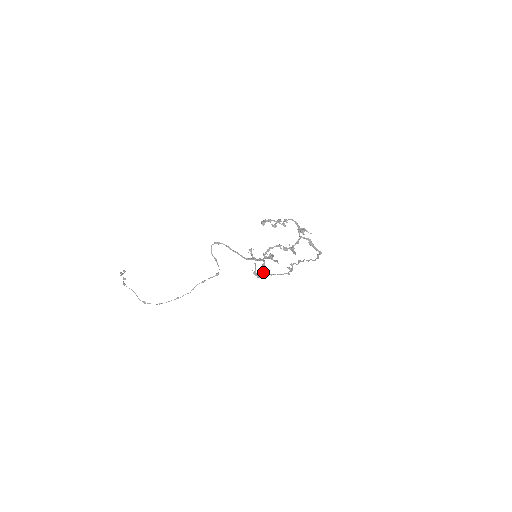
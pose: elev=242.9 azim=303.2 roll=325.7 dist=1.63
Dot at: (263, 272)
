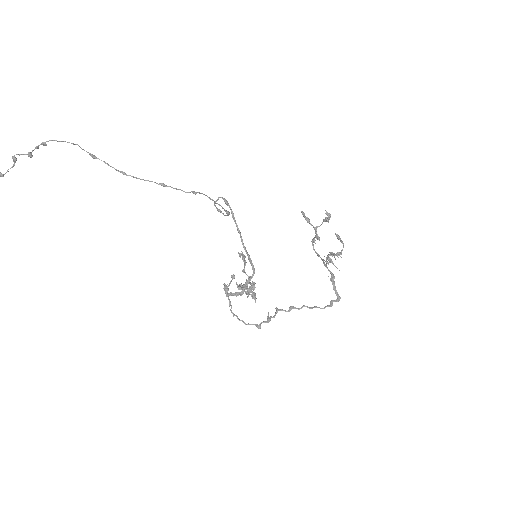
Dot at: (241, 291)
